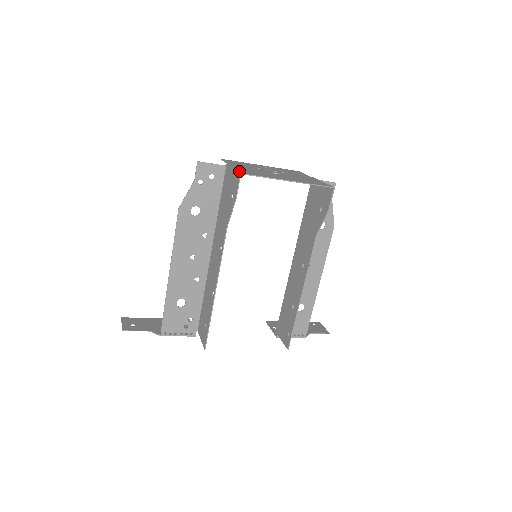
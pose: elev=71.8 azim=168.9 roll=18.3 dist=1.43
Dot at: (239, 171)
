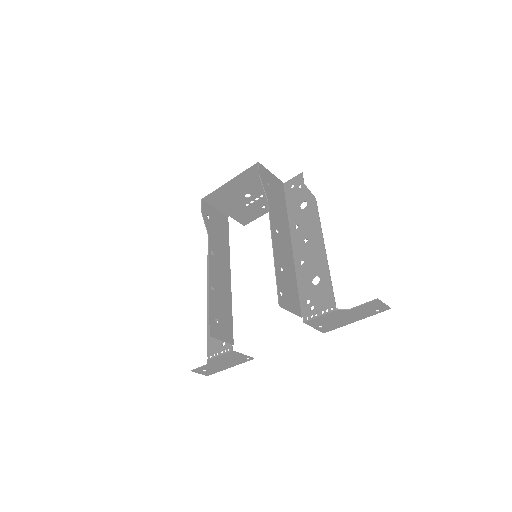
Dot at: (207, 202)
